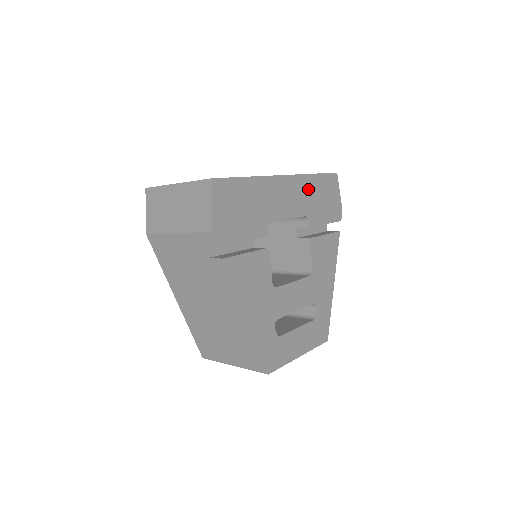
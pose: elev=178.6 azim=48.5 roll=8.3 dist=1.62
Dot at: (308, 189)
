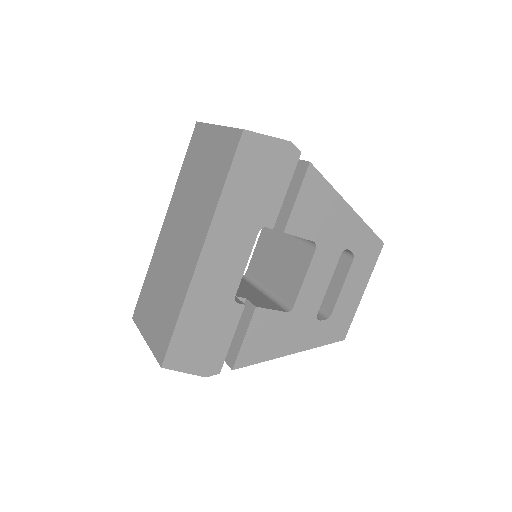
Dot at: (234, 212)
